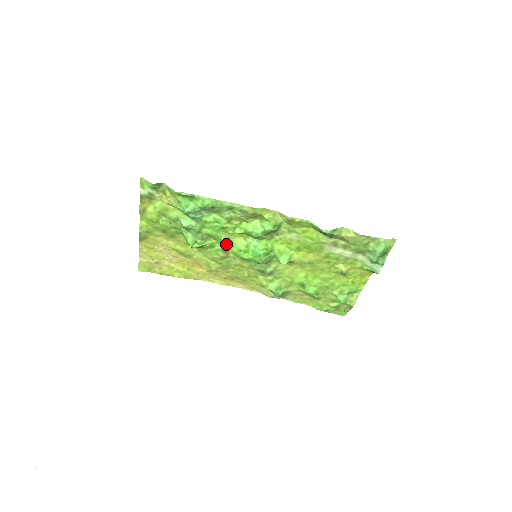
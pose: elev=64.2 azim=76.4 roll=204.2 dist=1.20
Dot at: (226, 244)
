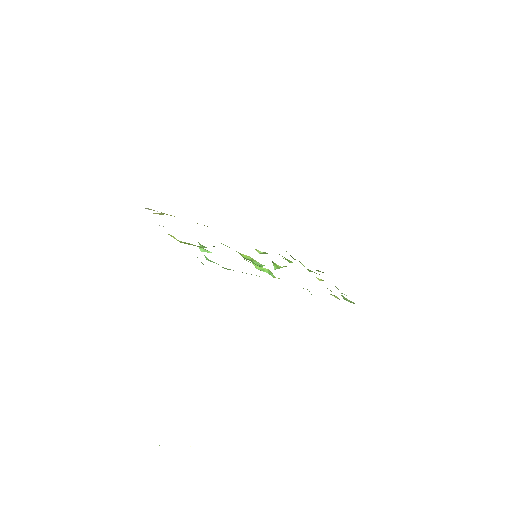
Dot at: occluded
